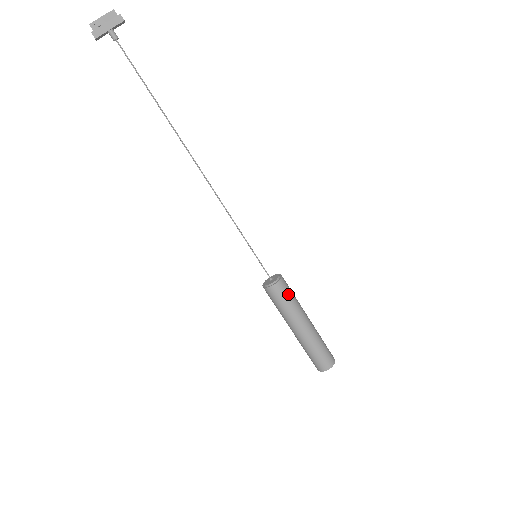
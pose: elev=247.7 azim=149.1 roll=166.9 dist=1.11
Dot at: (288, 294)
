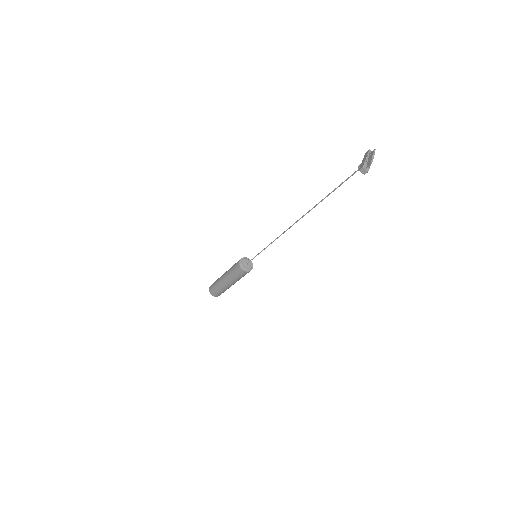
Dot at: occluded
